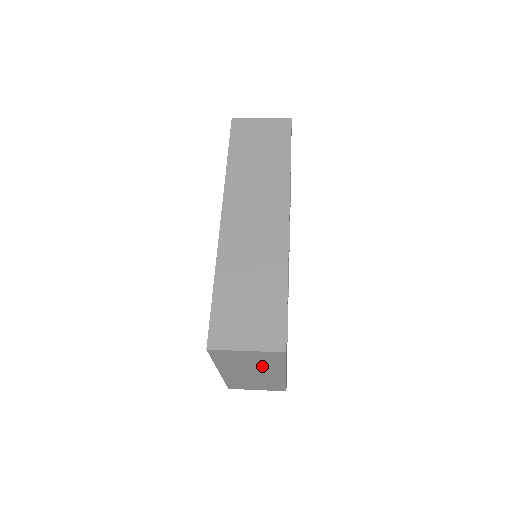
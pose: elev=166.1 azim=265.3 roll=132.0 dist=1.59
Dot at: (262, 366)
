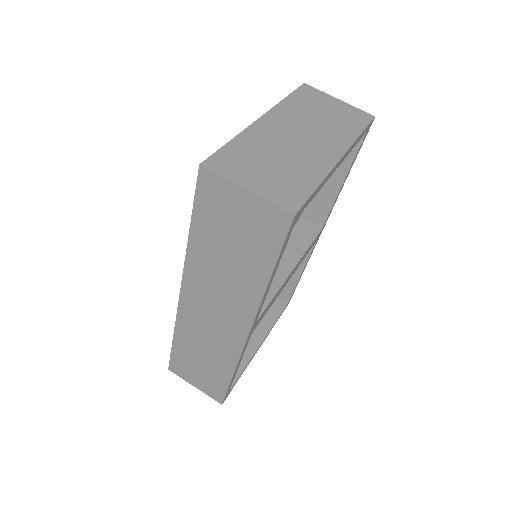
Dot at: occluded
